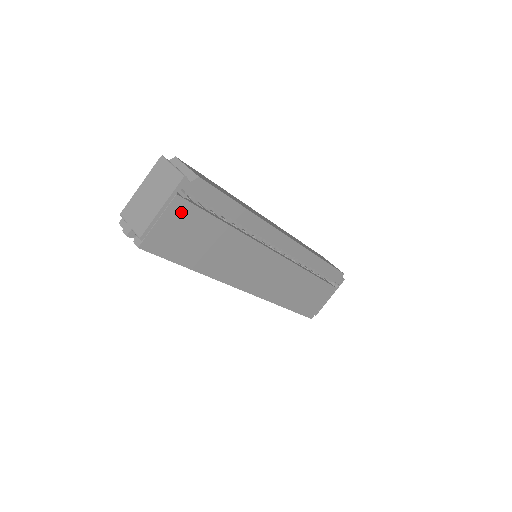
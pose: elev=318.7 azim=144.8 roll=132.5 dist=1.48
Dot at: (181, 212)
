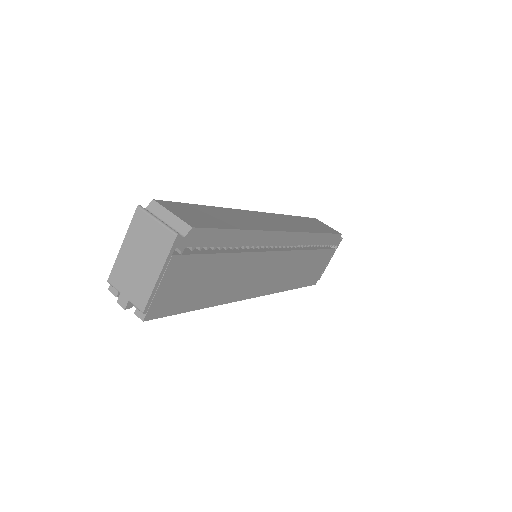
Dot at: (180, 268)
